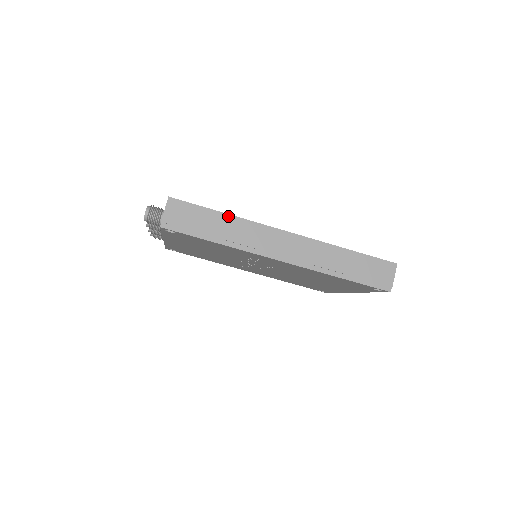
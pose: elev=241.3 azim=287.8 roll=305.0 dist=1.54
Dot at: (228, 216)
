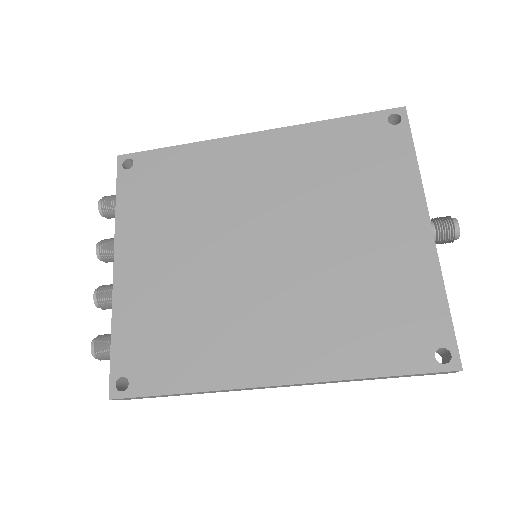
Dot at: (189, 393)
